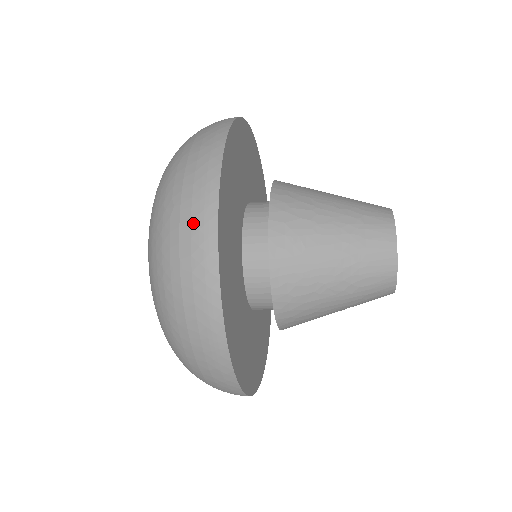
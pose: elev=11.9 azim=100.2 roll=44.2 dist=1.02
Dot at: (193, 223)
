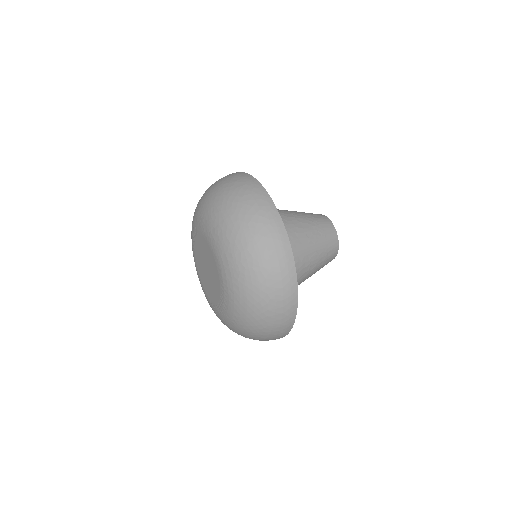
Dot at: (279, 332)
